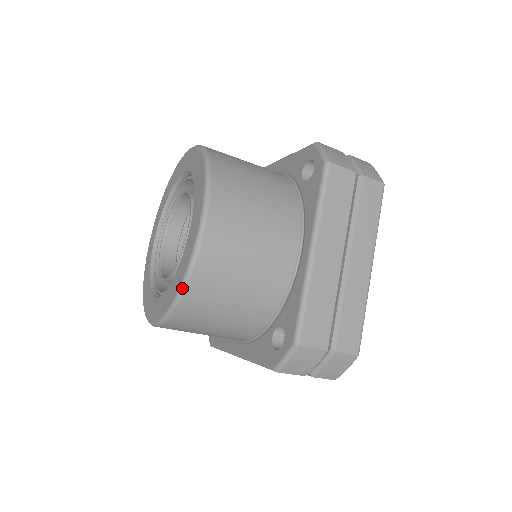
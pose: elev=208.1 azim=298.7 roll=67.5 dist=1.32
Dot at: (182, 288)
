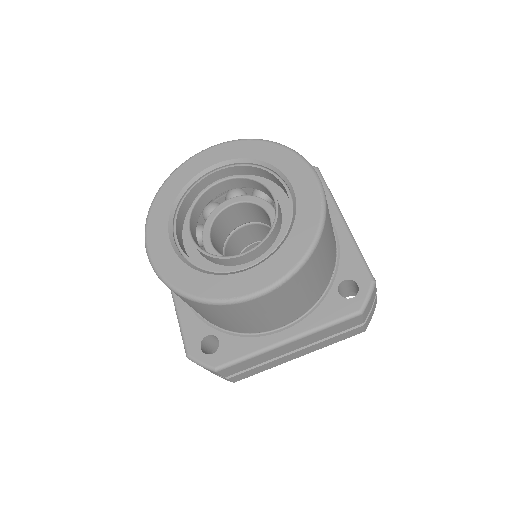
Dot at: (198, 300)
